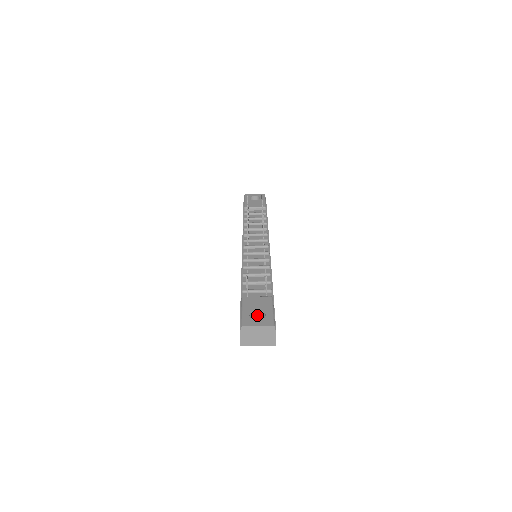
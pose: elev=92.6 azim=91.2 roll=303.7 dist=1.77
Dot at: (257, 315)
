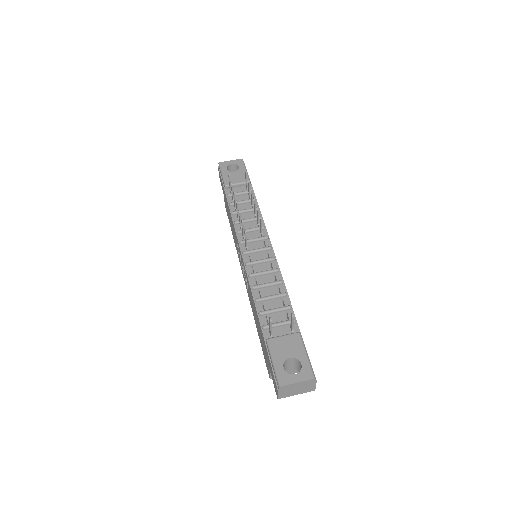
Dot at: (289, 361)
